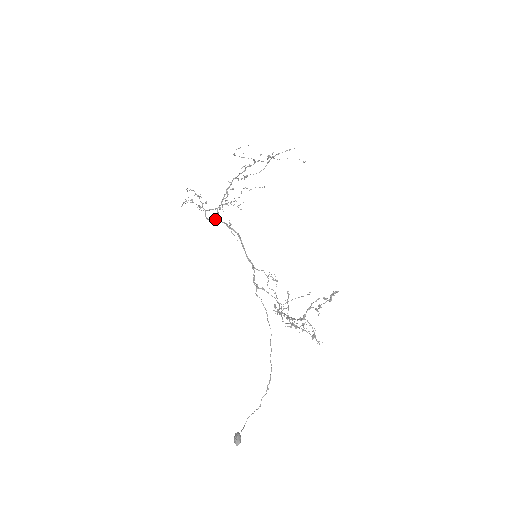
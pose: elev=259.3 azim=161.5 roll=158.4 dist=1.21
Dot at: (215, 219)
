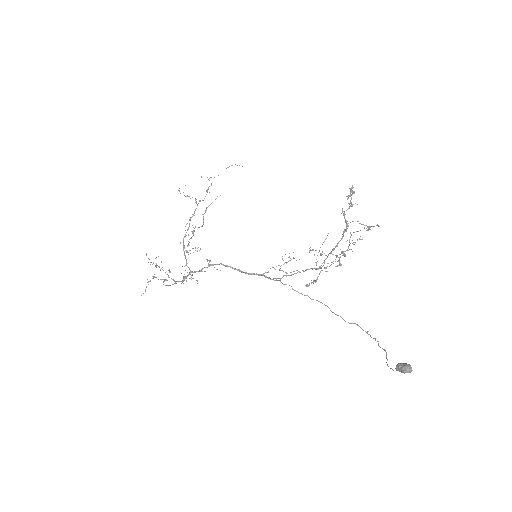
Dot at: (189, 274)
